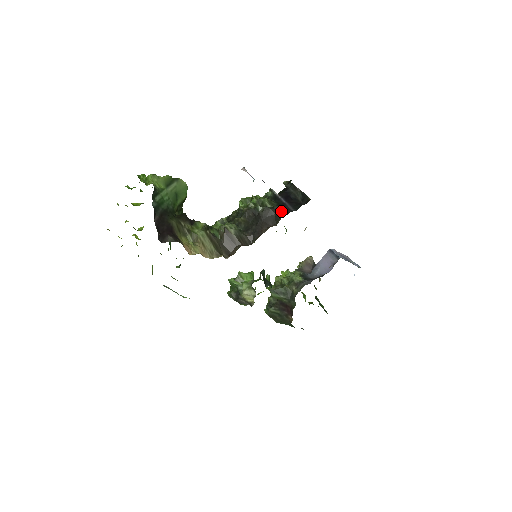
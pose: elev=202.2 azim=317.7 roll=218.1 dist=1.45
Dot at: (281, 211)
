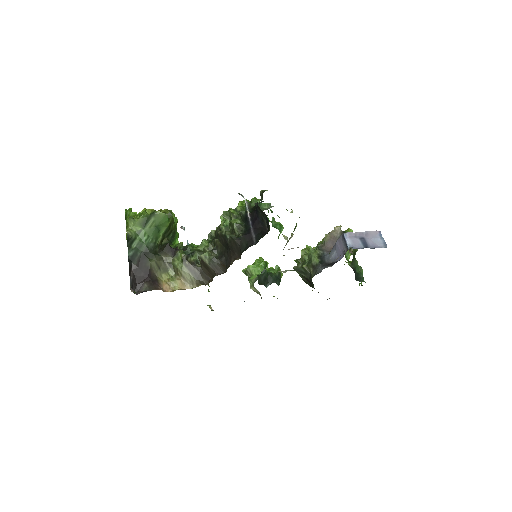
Dot at: (244, 242)
